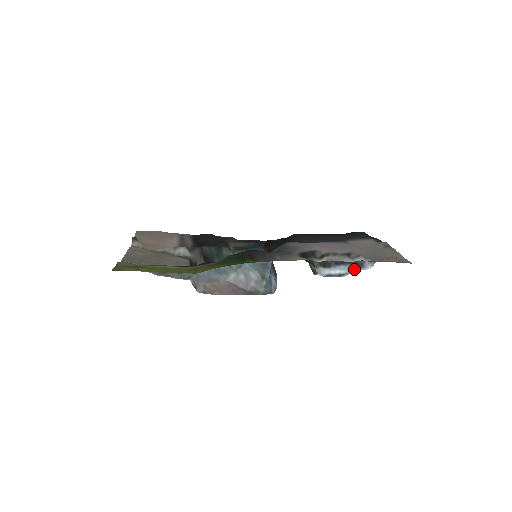
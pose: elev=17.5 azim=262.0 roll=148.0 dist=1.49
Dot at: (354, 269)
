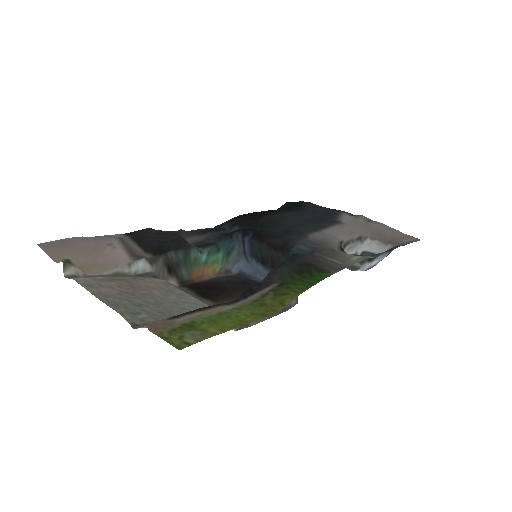
Dot at: (385, 256)
